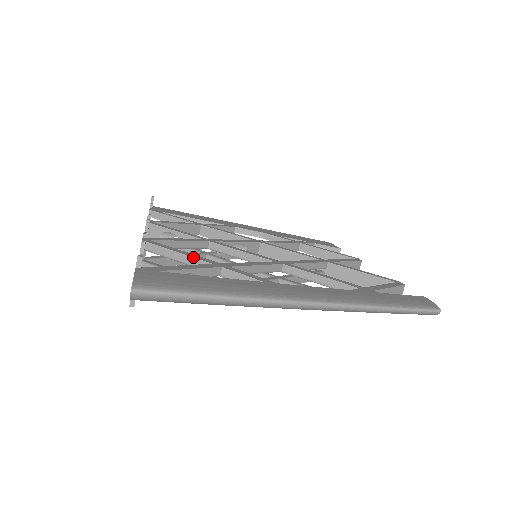
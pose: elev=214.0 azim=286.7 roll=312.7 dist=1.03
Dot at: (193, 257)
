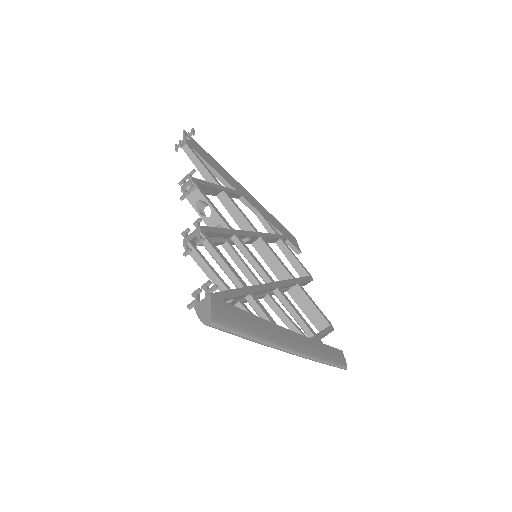
Dot at: (233, 273)
